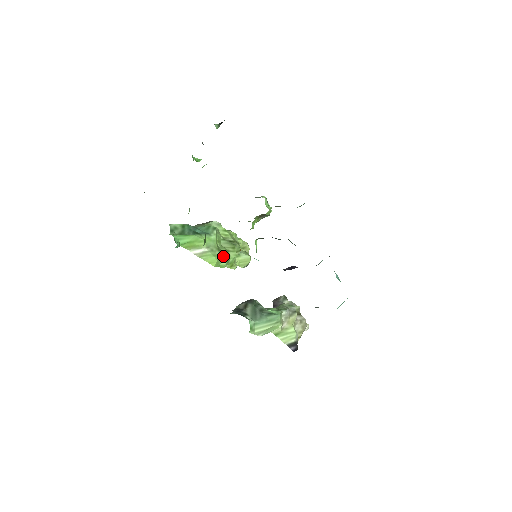
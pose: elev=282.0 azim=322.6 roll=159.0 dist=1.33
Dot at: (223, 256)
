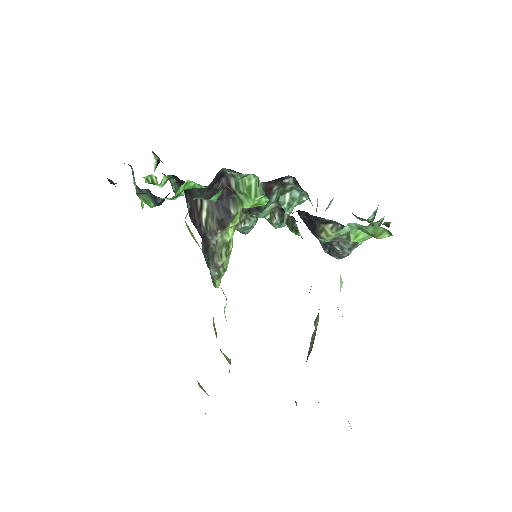
Dot at: occluded
